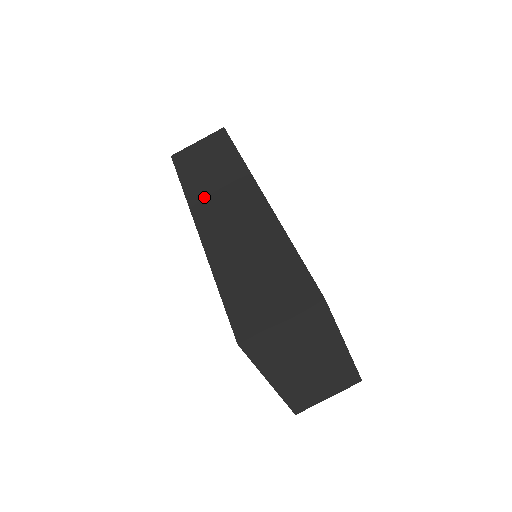
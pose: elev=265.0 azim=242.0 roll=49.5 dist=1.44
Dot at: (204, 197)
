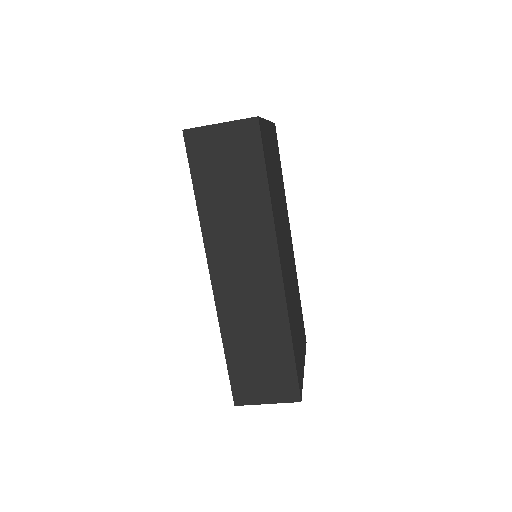
Dot at: (221, 239)
